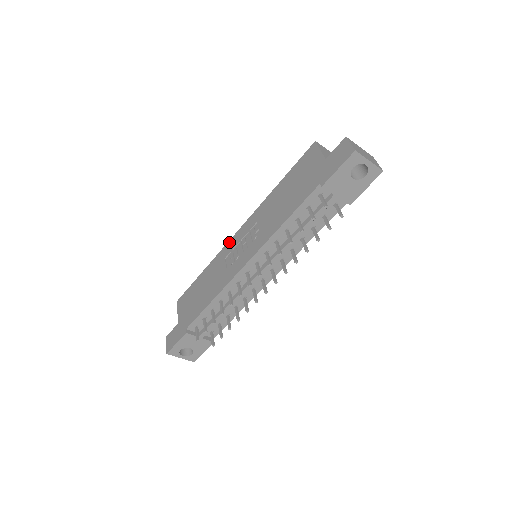
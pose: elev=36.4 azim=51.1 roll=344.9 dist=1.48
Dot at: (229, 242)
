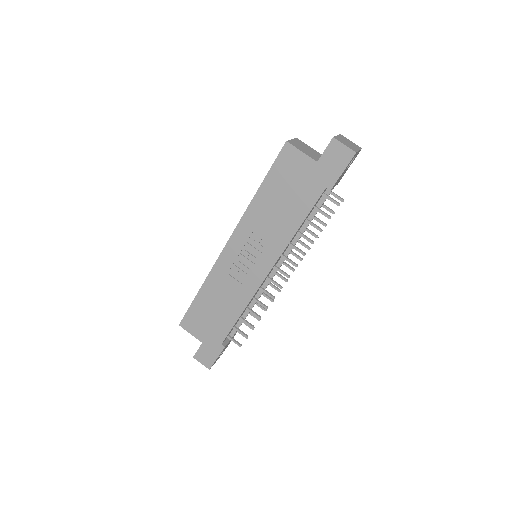
Dot at: (221, 257)
